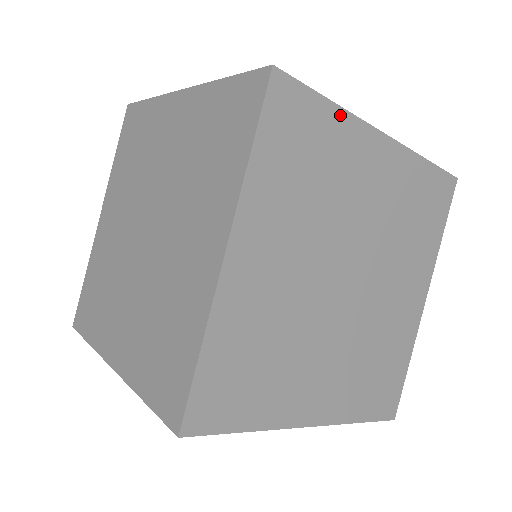
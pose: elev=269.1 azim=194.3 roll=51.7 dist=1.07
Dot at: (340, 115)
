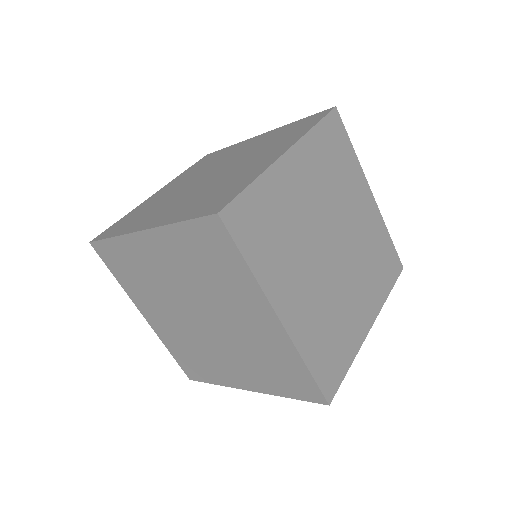
Dot at: (262, 181)
